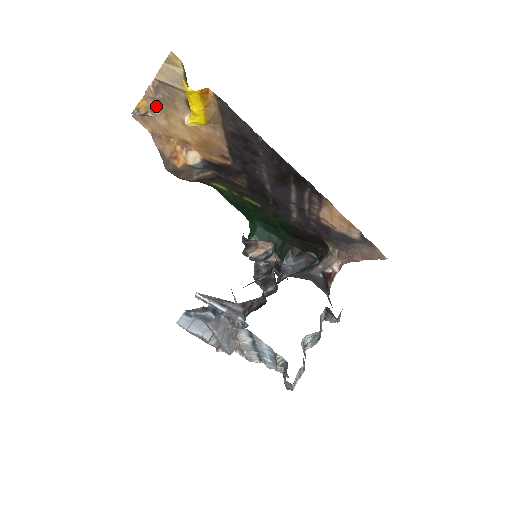
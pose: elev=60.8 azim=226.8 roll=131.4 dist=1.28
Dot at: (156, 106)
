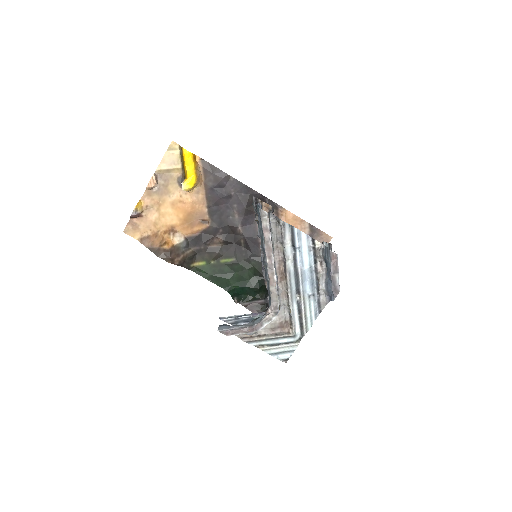
Dot at: (151, 202)
